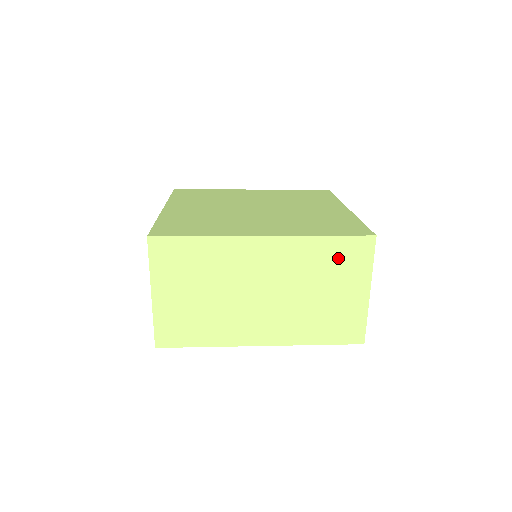
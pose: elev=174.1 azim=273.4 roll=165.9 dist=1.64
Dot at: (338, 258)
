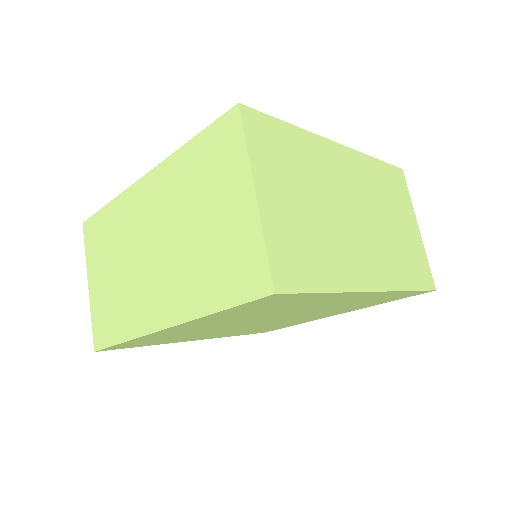
Dot at: (390, 185)
